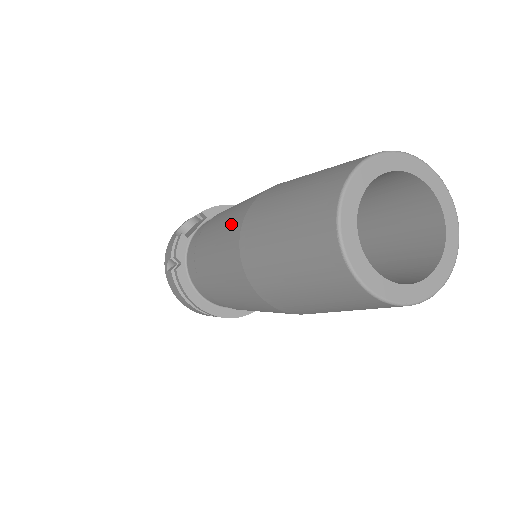
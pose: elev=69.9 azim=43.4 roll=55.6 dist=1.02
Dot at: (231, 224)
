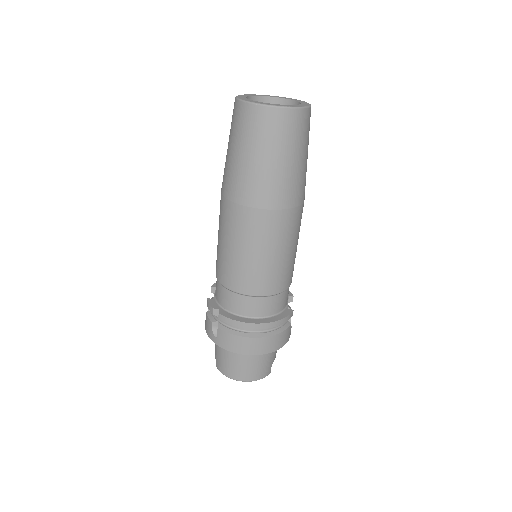
Dot at: (220, 214)
